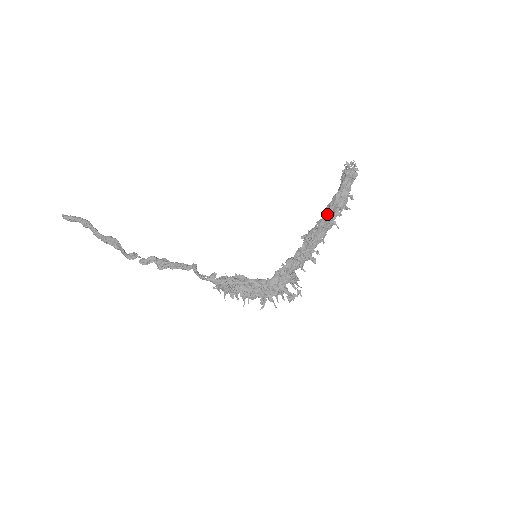
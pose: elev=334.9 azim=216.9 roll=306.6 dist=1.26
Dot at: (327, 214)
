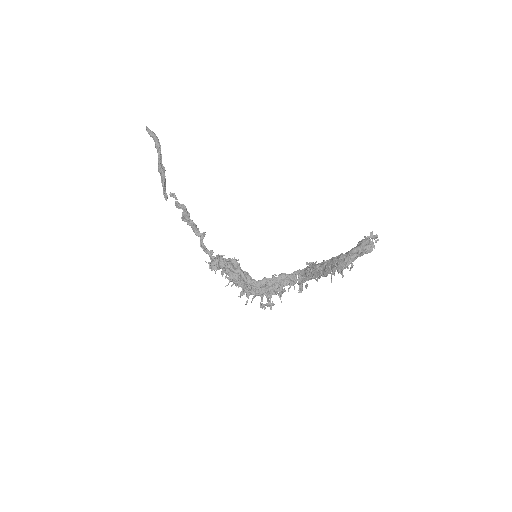
Dot at: (329, 263)
